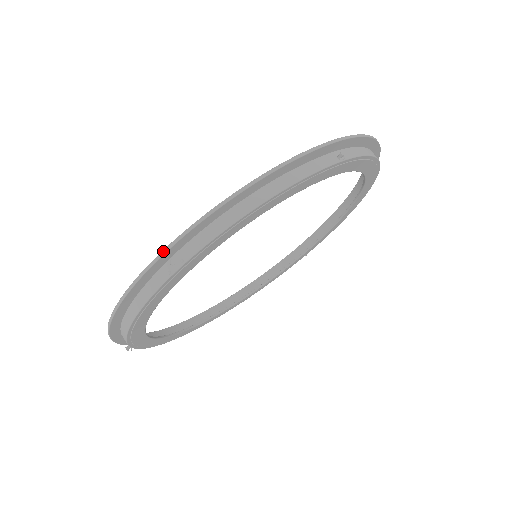
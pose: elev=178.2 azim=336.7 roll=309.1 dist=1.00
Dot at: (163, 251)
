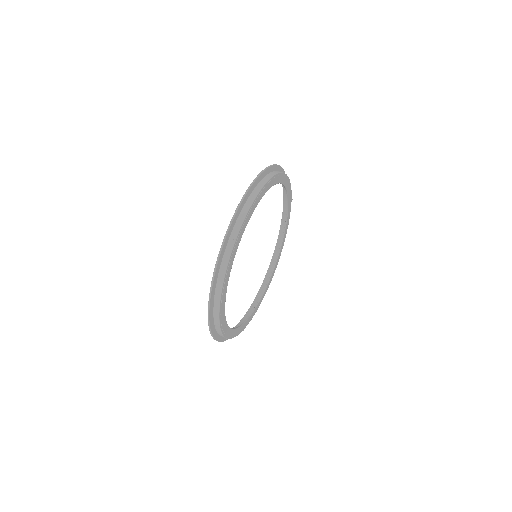
Dot at: (209, 327)
